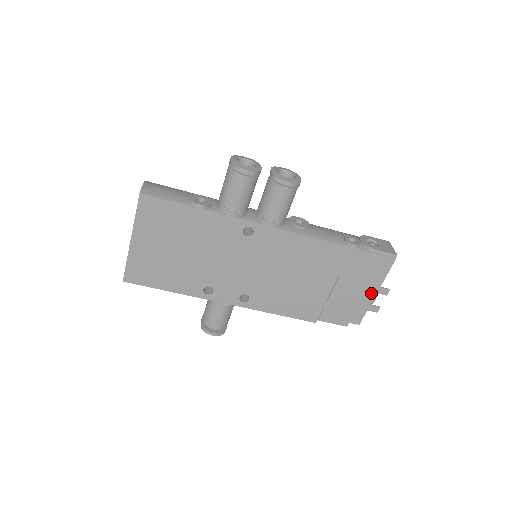
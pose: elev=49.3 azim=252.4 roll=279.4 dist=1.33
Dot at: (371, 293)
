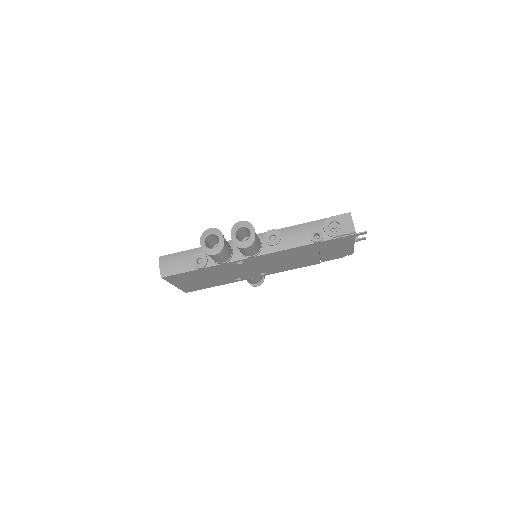
Dot at: (350, 246)
